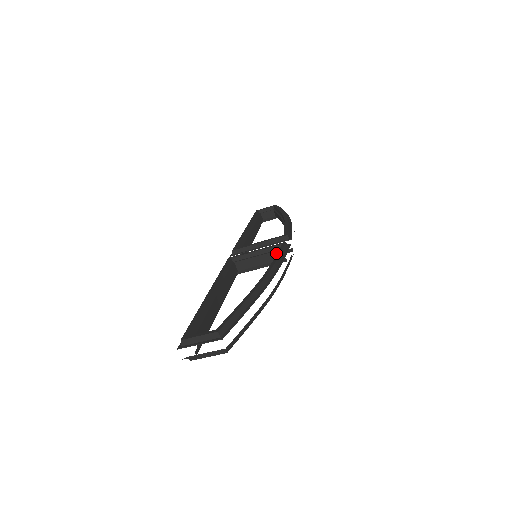
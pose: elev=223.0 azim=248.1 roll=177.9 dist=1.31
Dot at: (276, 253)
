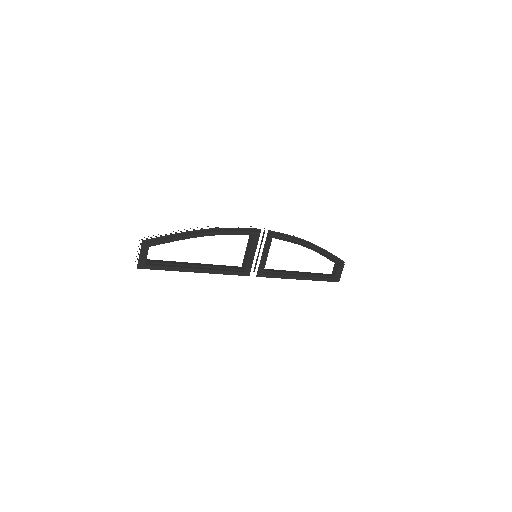
Dot at: (250, 237)
